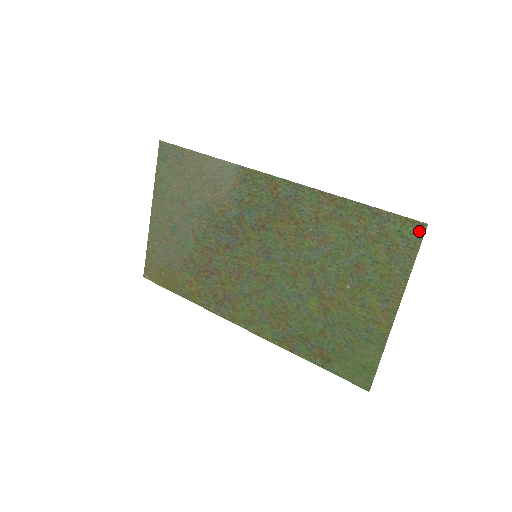
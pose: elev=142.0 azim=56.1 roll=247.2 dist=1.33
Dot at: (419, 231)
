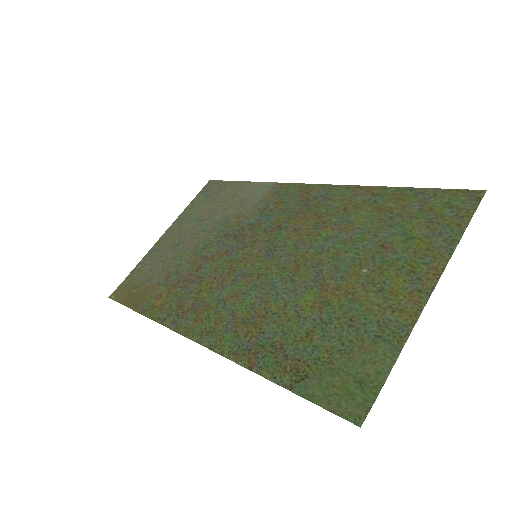
Dot at: (474, 198)
